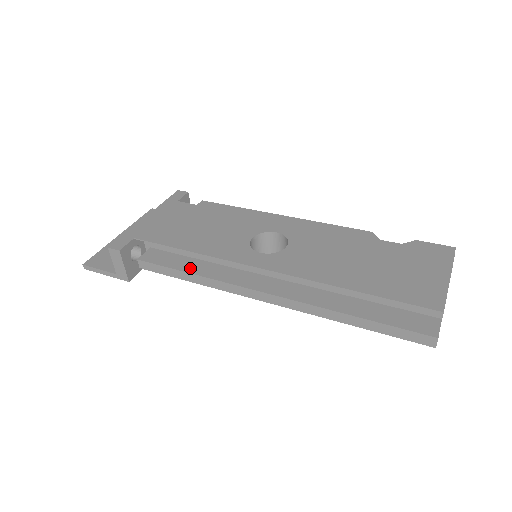
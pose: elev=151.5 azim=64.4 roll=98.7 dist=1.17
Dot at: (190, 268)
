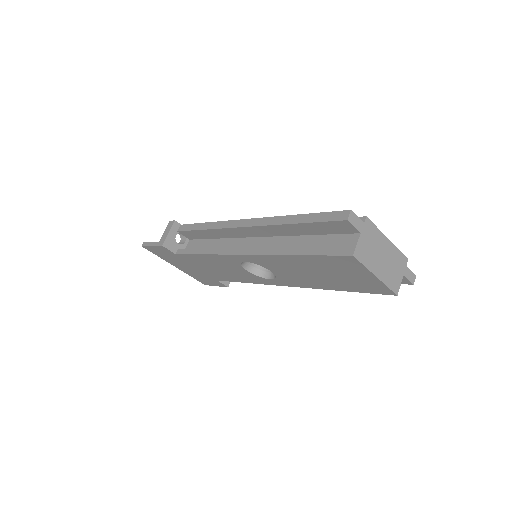
Dot at: occluded
